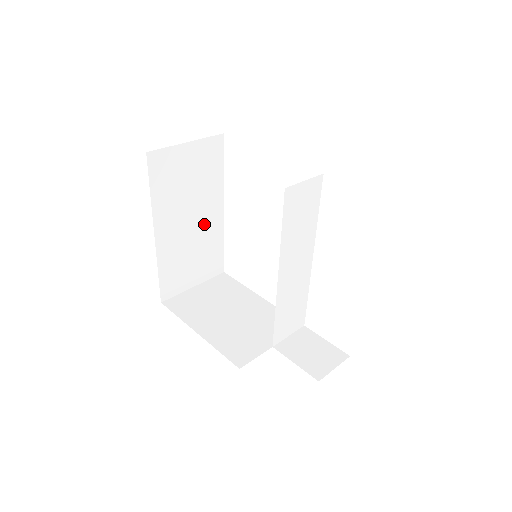
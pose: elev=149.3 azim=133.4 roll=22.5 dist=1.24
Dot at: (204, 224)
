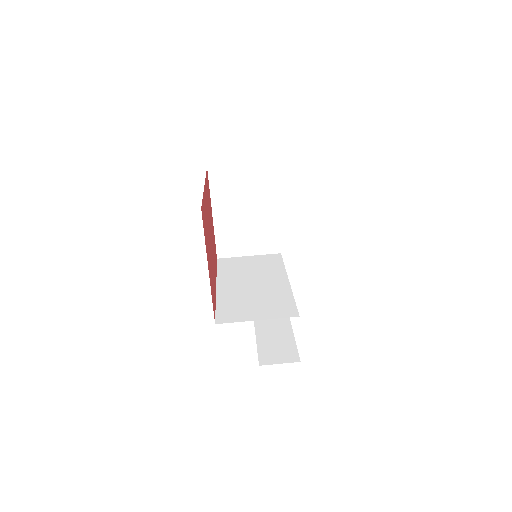
Dot at: occluded
